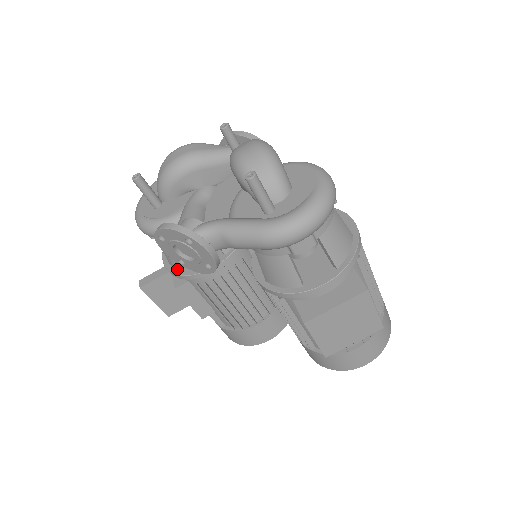
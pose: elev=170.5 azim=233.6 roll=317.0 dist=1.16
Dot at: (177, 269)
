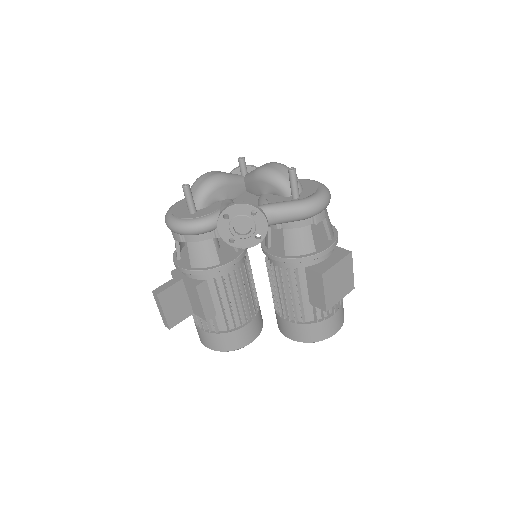
Dot at: (200, 267)
